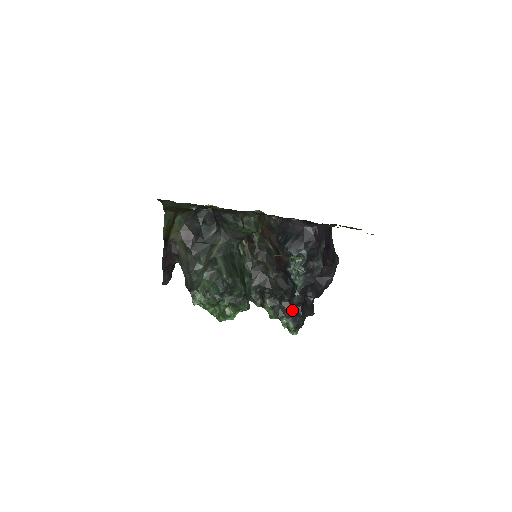
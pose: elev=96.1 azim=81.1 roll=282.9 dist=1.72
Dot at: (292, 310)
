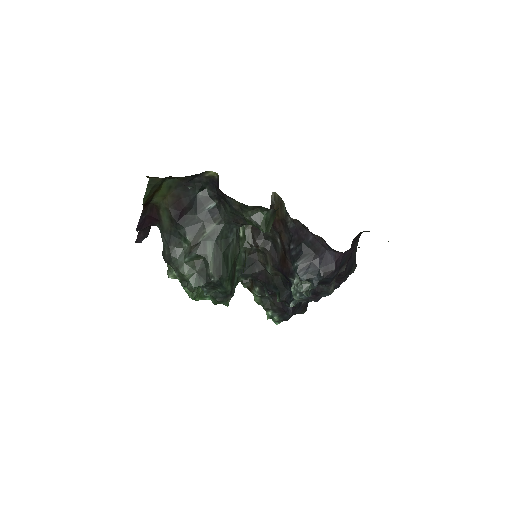
Dot at: (282, 307)
